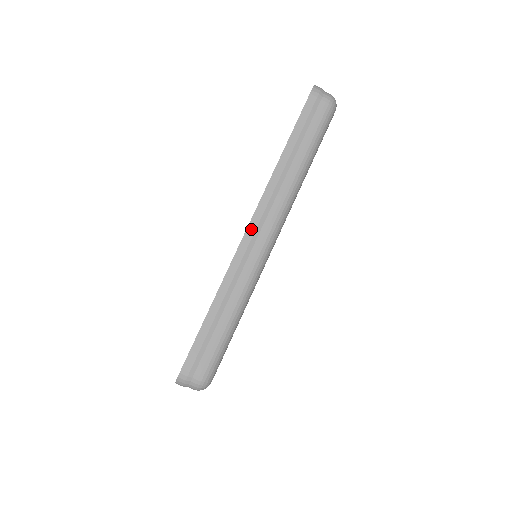
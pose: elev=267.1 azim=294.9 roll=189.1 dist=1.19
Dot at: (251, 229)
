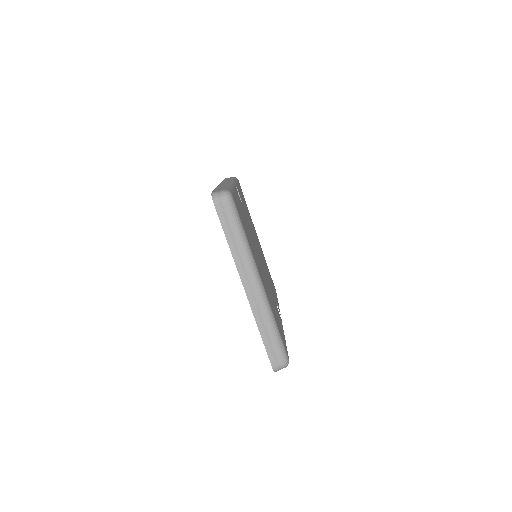
Dot at: (247, 290)
